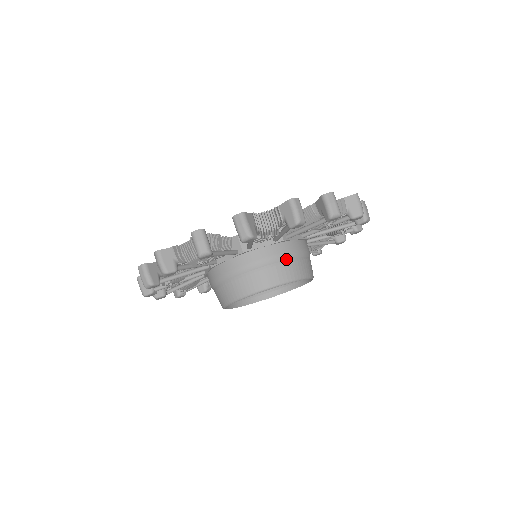
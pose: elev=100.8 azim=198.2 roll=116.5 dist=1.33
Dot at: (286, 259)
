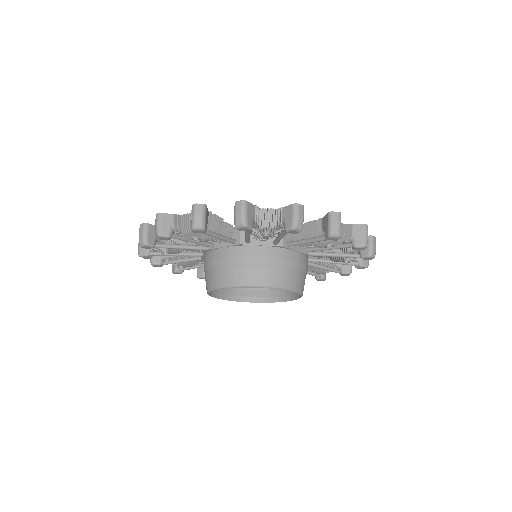
Dot at: (303, 271)
